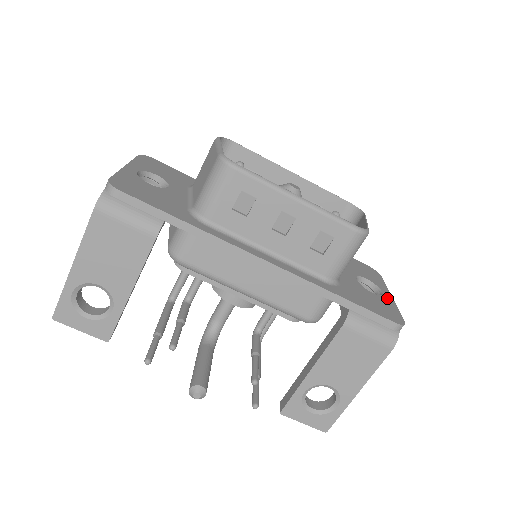
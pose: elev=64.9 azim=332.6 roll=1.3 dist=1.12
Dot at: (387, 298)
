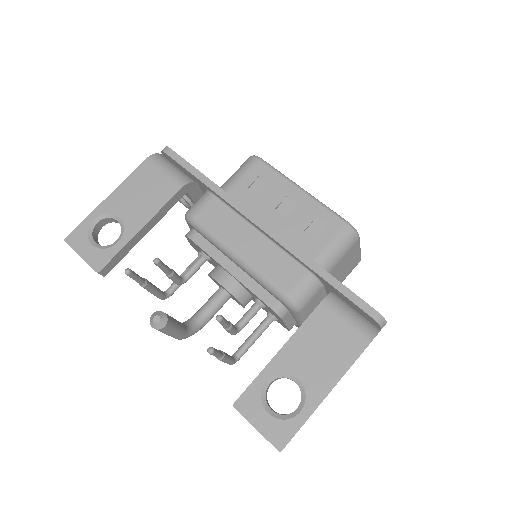
Dot at: occluded
